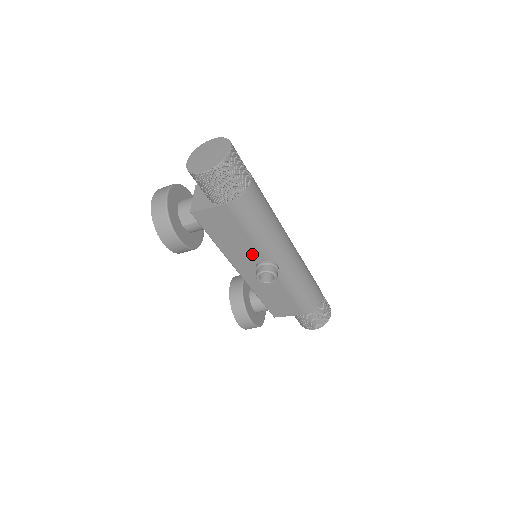
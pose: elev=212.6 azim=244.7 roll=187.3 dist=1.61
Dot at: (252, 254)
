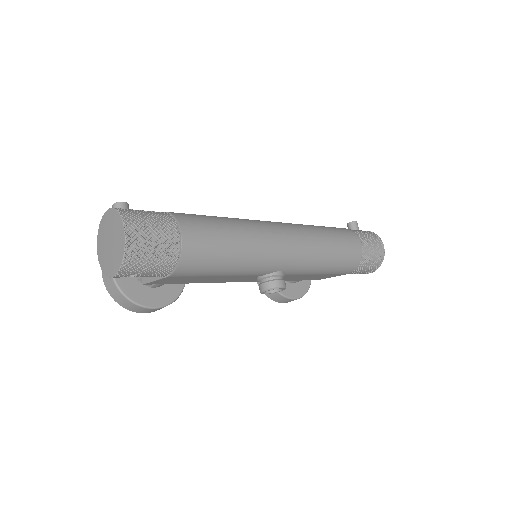
Dot at: (242, 277)
